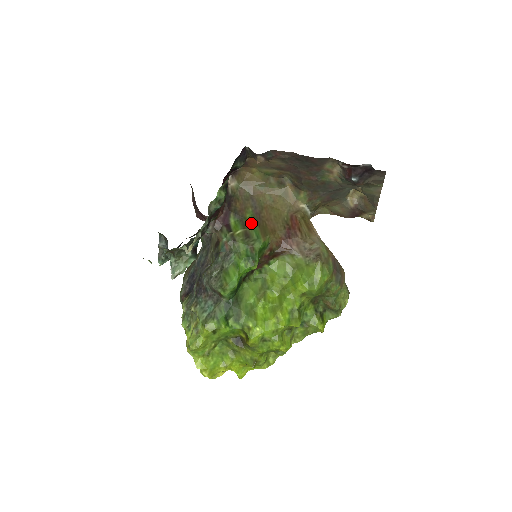
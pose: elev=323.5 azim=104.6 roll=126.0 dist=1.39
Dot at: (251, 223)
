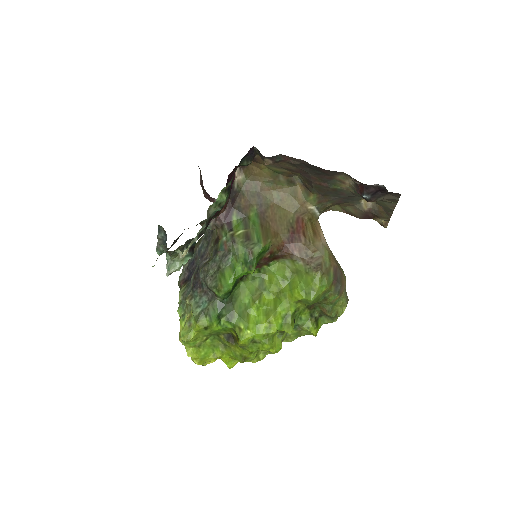
Dot at: (254, 223)
